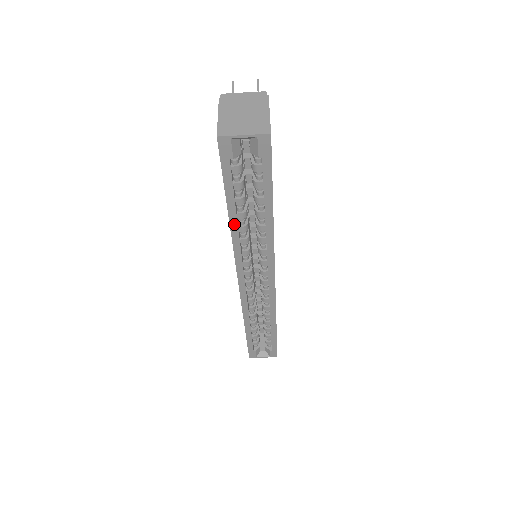
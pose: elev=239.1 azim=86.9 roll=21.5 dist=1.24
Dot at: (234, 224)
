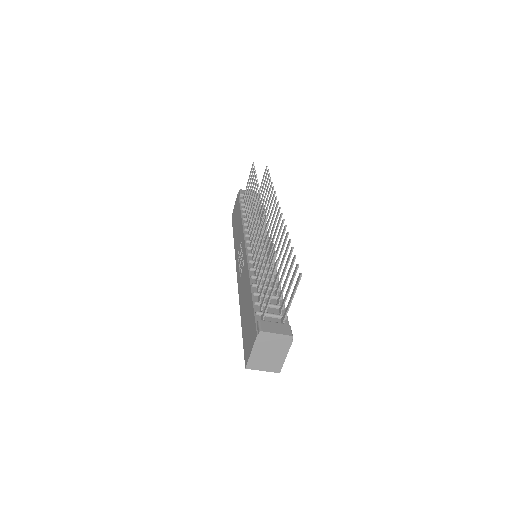
Dot at: occluded
